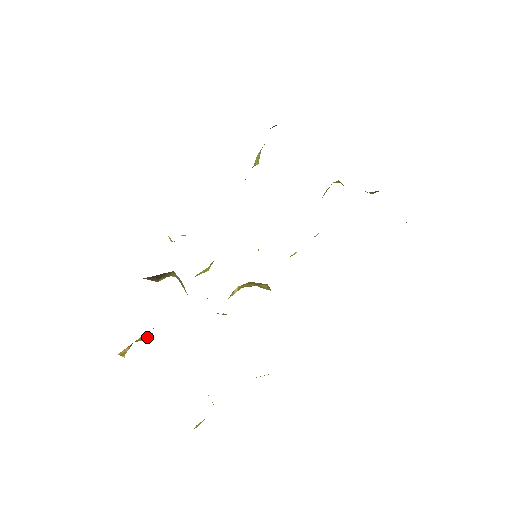
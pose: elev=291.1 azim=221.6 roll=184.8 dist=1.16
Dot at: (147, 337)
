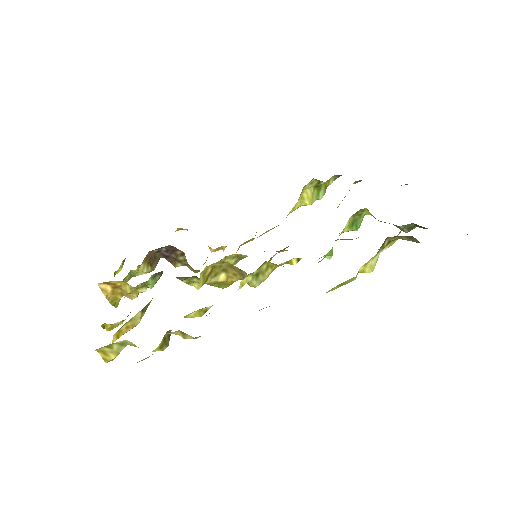
Dot at: (131, 289)
